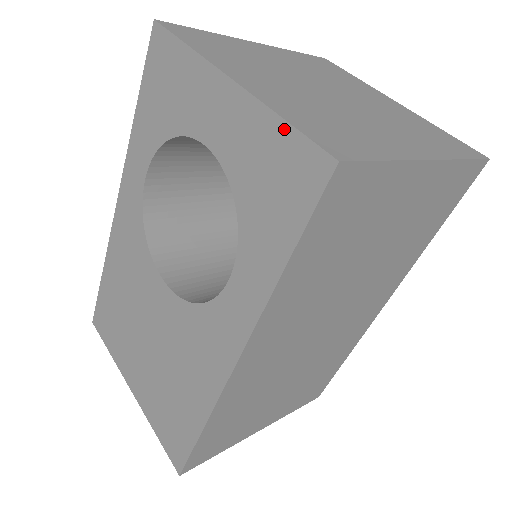
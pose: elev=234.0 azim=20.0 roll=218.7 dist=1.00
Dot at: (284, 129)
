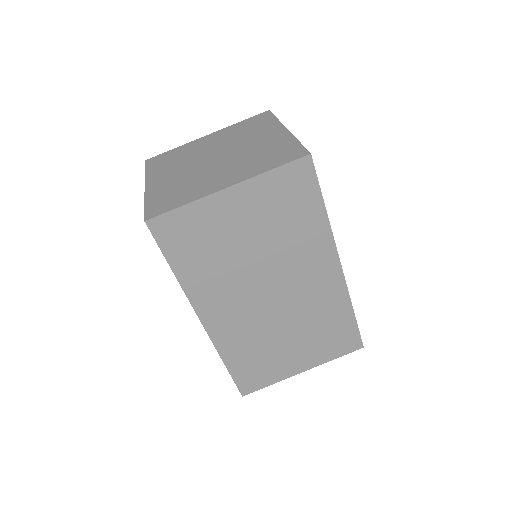
Dot at: occluded
